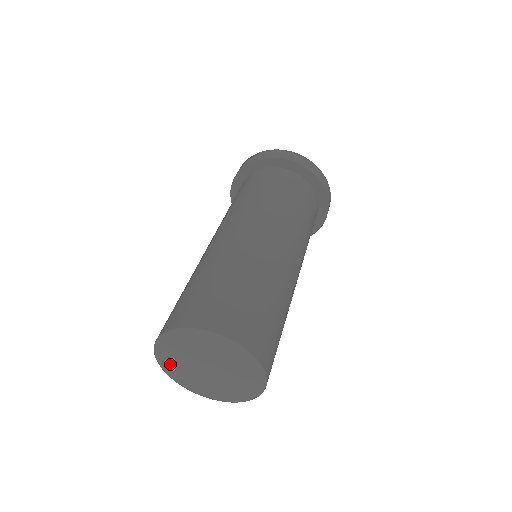
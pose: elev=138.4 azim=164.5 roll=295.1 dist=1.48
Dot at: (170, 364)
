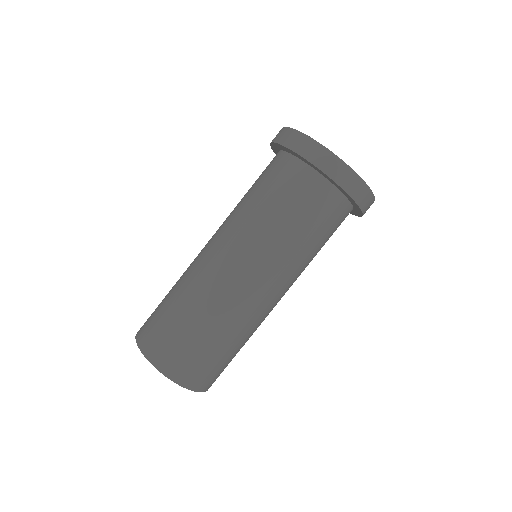
Dot at: occluded
